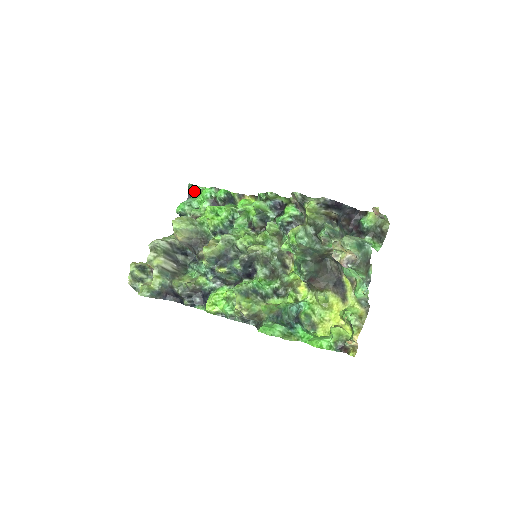
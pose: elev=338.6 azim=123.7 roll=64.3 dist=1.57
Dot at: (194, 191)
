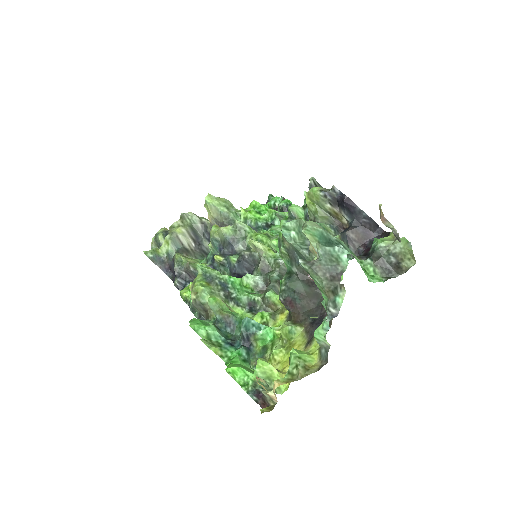
Dot at: occluded
